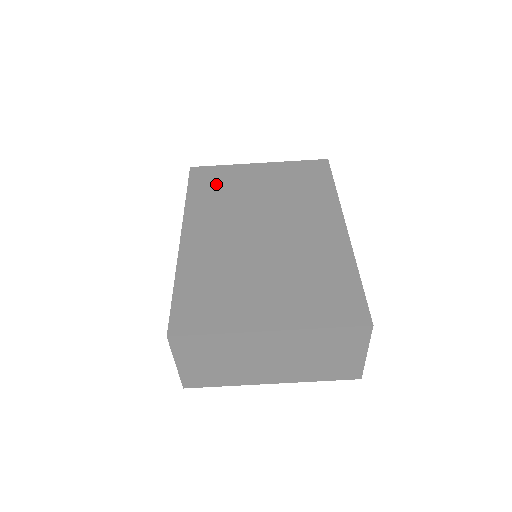
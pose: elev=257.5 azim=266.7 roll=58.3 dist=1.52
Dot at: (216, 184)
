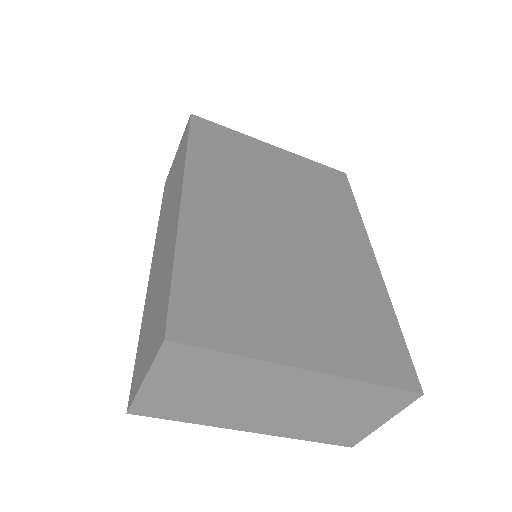
Dot at: (225, 148)
